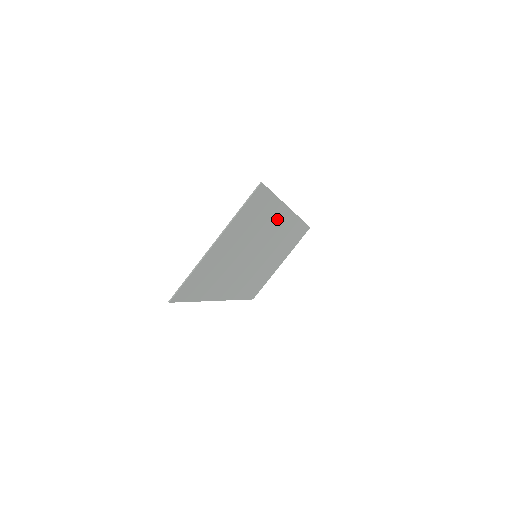
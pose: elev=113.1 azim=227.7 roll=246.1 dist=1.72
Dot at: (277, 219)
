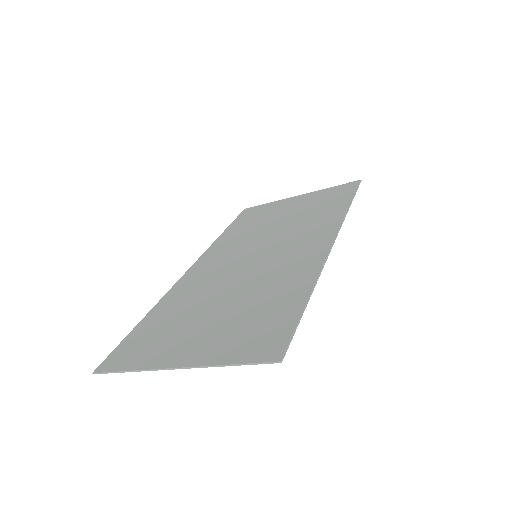
Dot at: (303, 261)
